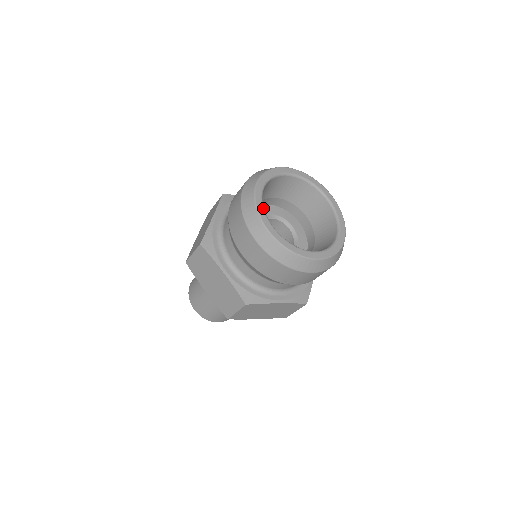
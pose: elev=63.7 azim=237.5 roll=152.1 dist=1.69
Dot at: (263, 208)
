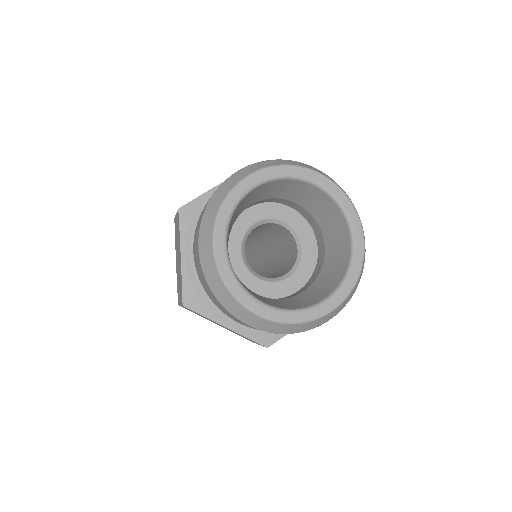
Dot at: (231, 212)
